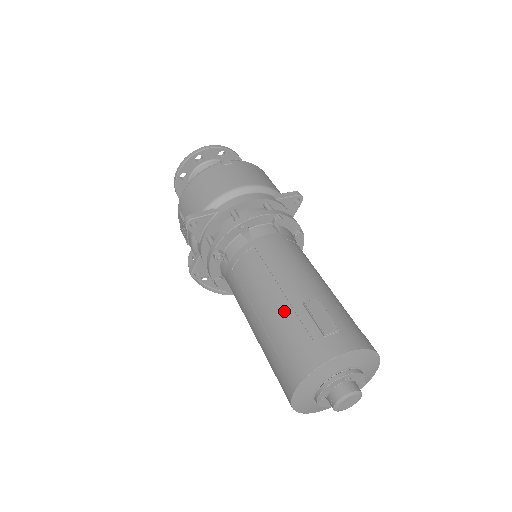
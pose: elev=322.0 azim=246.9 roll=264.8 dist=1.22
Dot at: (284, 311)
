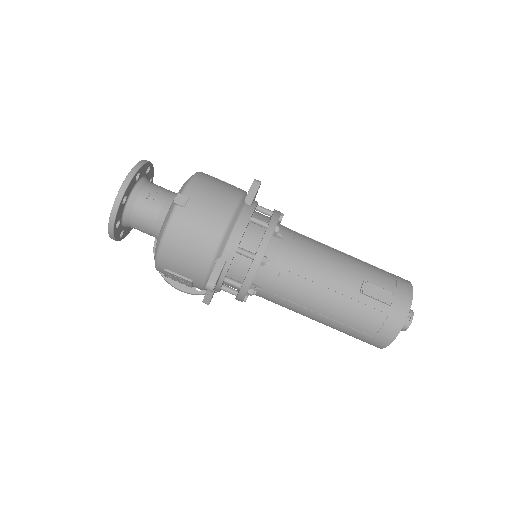
Dot at: (350, 306)
